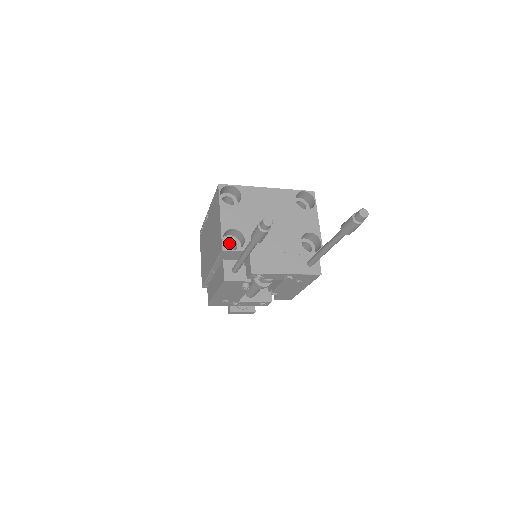
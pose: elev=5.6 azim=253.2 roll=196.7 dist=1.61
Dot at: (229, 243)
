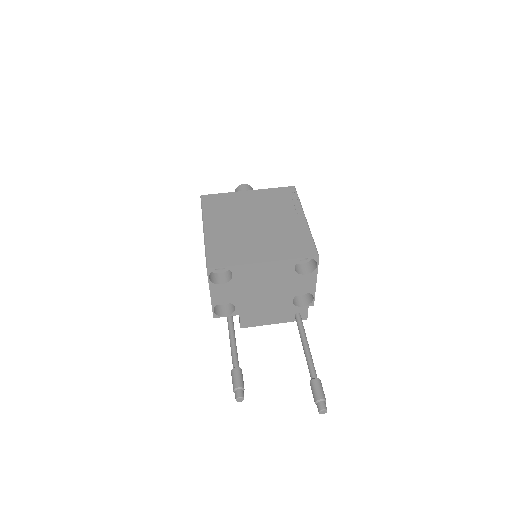
Dot at: occluded
